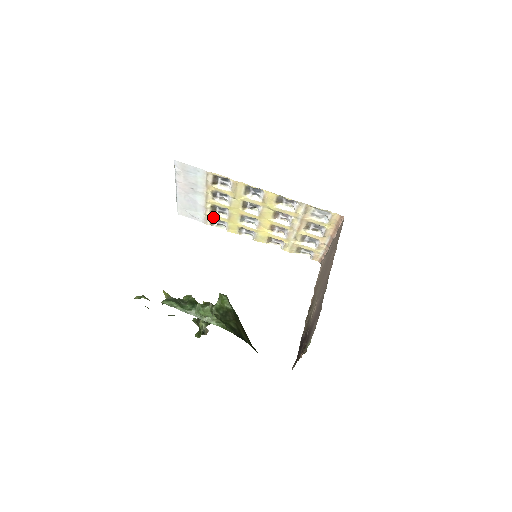
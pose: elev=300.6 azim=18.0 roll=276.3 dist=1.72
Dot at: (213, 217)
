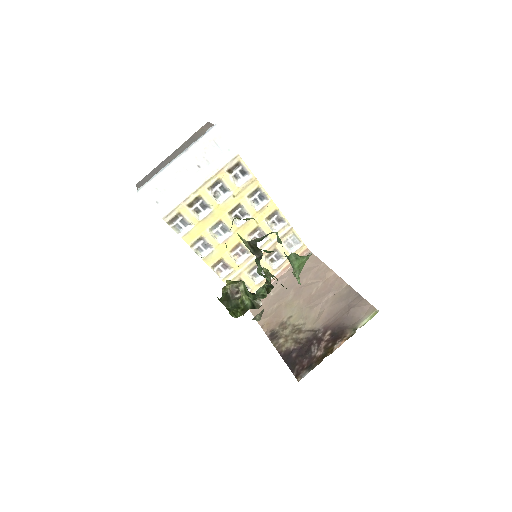
Dot at: (182, 213)
